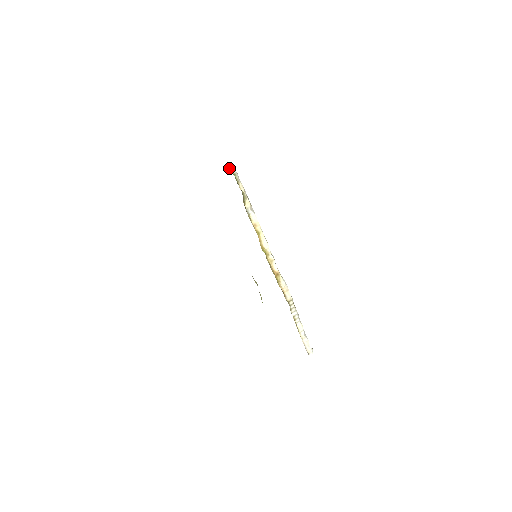
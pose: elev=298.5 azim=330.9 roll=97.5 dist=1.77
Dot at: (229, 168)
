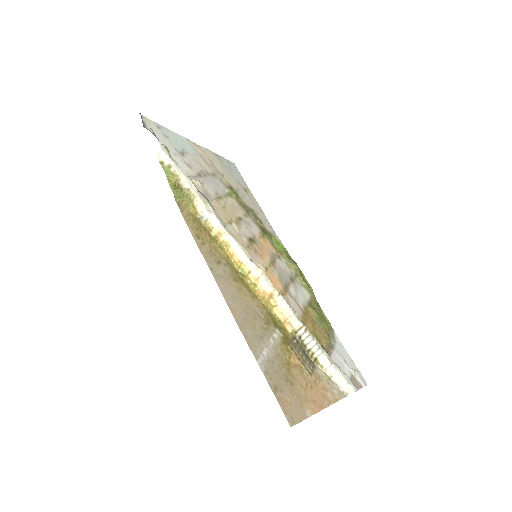
Dot at: (159, 159)
